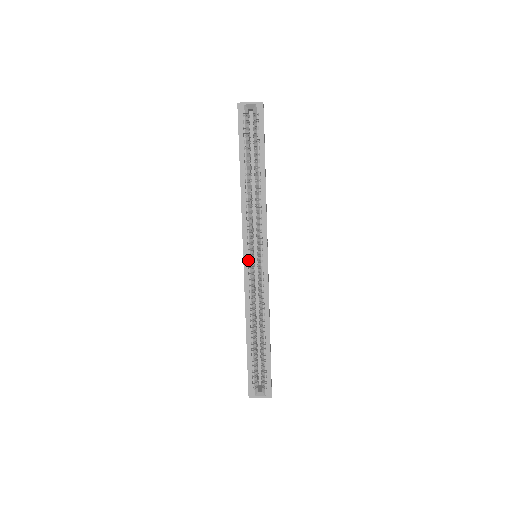
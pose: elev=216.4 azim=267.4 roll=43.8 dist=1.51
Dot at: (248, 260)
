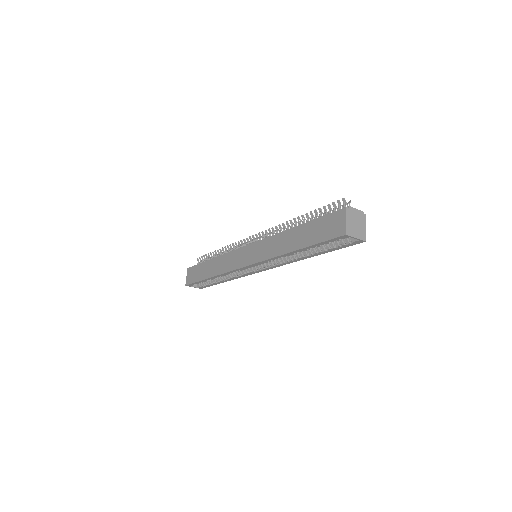
Dot at: (249, 266)
